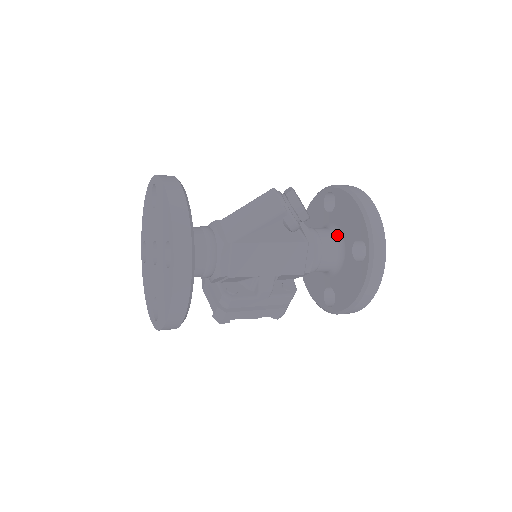
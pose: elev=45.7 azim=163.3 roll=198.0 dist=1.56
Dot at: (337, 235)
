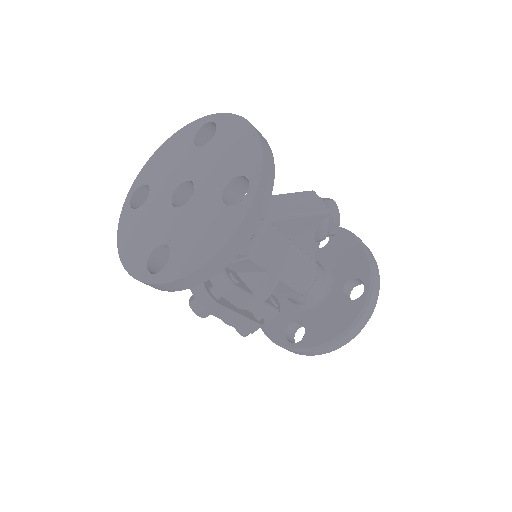
Dot at: (326, 270)
